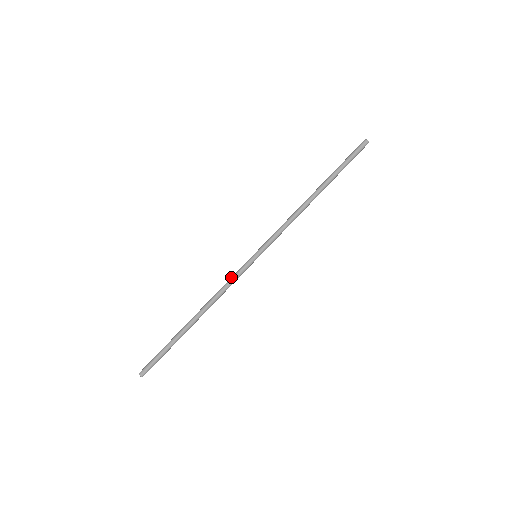
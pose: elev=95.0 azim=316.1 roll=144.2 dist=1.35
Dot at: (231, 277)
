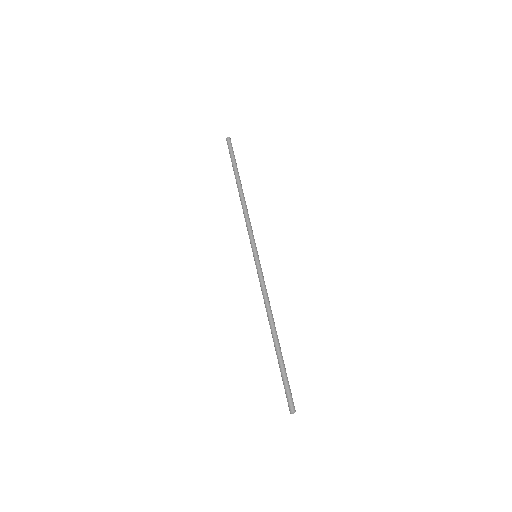
Dot at: (260, 285)
